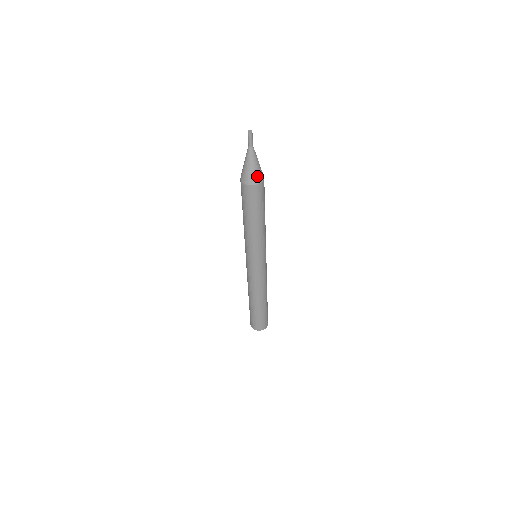
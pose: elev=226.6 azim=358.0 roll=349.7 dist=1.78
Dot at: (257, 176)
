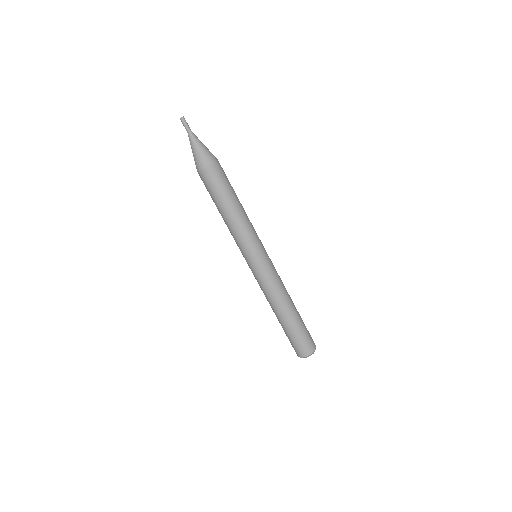
Dot at: (210, 155)
